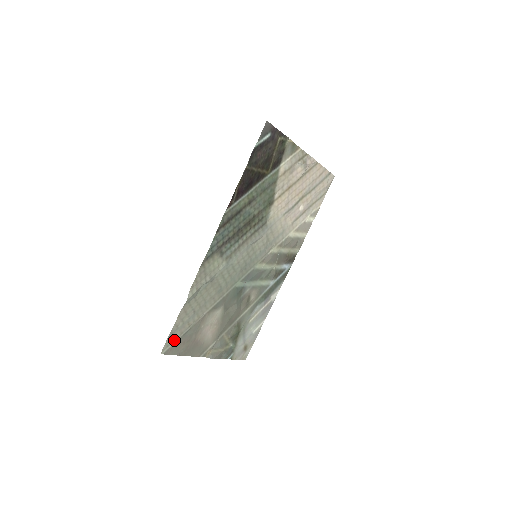
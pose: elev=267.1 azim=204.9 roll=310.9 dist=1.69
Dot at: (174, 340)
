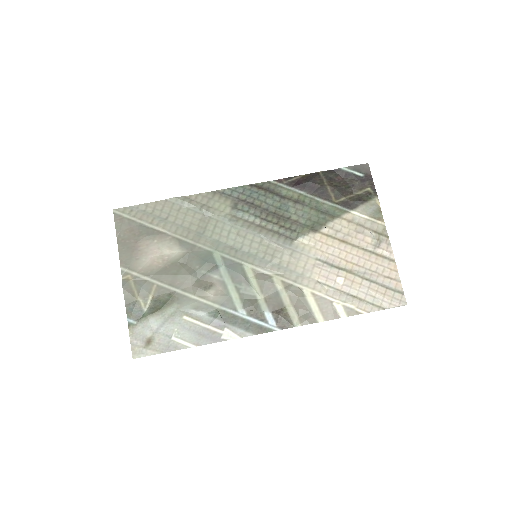
Dot at: (131, 216)
